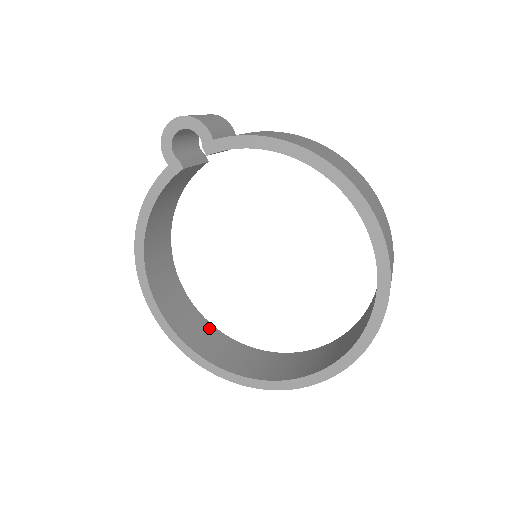
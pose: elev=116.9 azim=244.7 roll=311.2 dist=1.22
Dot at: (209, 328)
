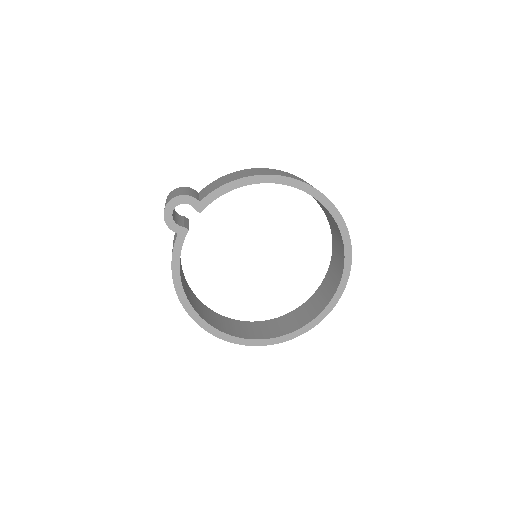
Dot at: (246, 324)
